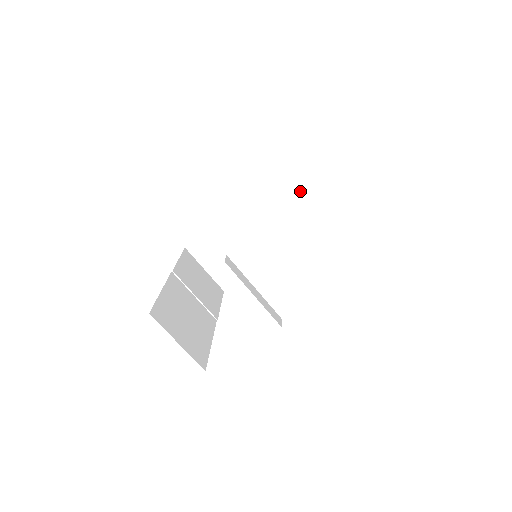
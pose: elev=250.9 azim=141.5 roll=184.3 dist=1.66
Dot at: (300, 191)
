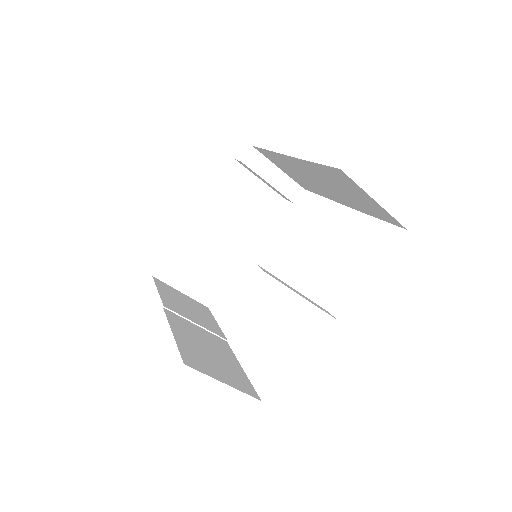
Dot at: (264, 173)
